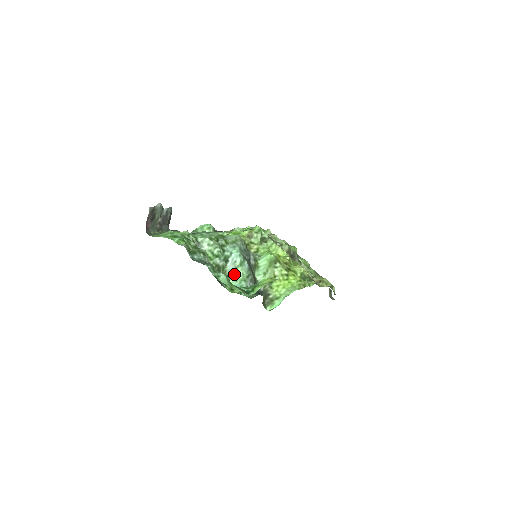
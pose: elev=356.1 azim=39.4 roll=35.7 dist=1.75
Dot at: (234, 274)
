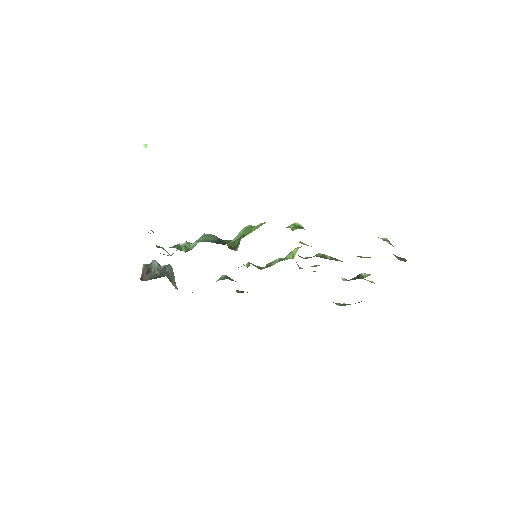
Dot at: occluded
